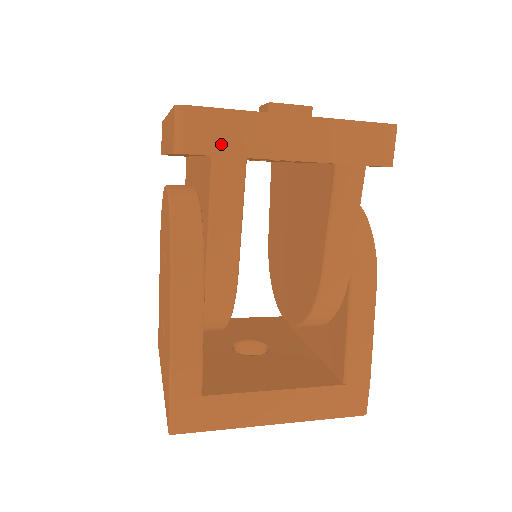
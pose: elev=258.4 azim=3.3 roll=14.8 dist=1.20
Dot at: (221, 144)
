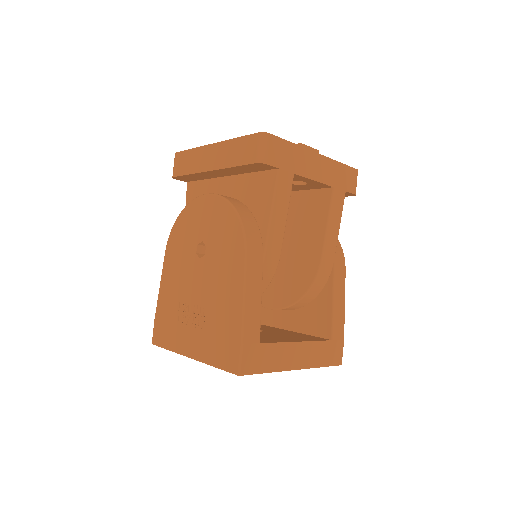
Dot at: (283, 162)
